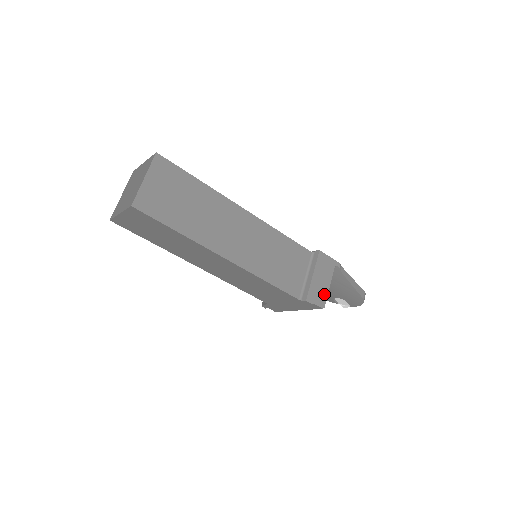
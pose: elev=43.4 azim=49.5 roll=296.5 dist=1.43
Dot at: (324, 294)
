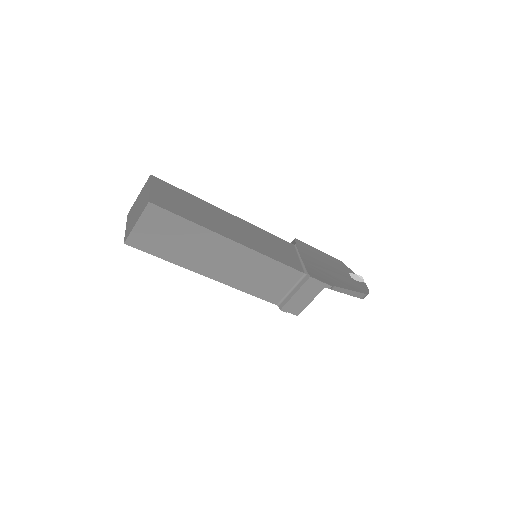
Dot at: (302, 307)
